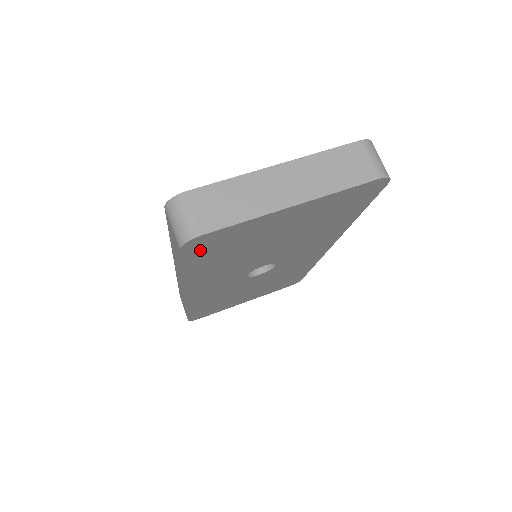
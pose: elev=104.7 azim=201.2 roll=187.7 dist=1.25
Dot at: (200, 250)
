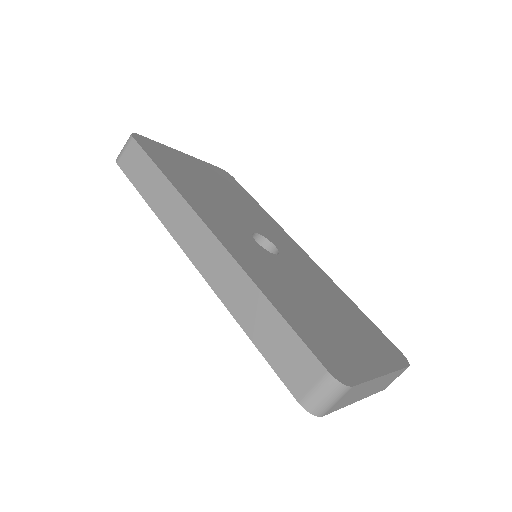
Dot at: occluded
